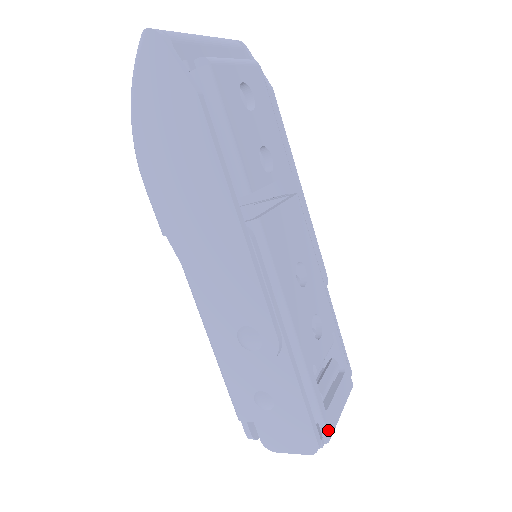
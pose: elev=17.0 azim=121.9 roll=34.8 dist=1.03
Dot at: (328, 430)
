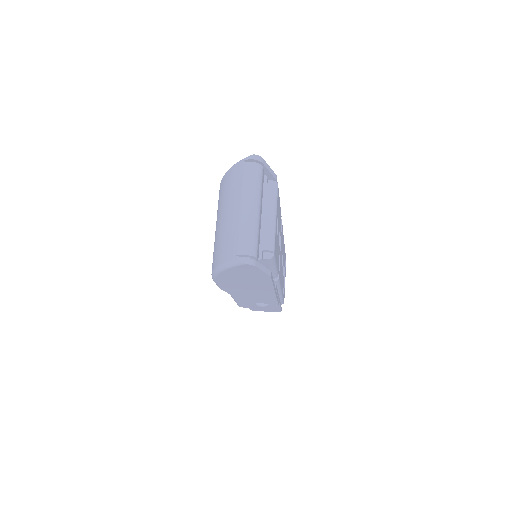
Dot at: occluded
